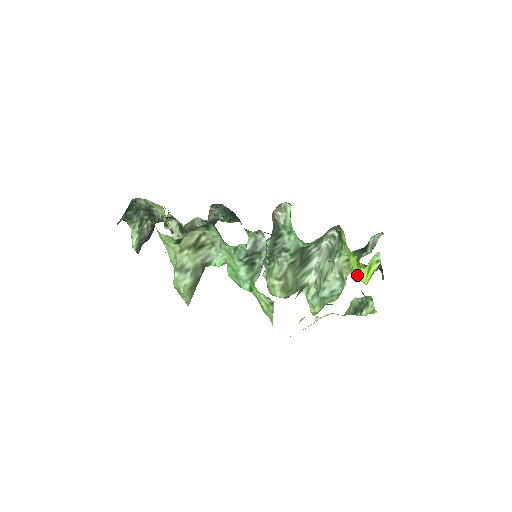
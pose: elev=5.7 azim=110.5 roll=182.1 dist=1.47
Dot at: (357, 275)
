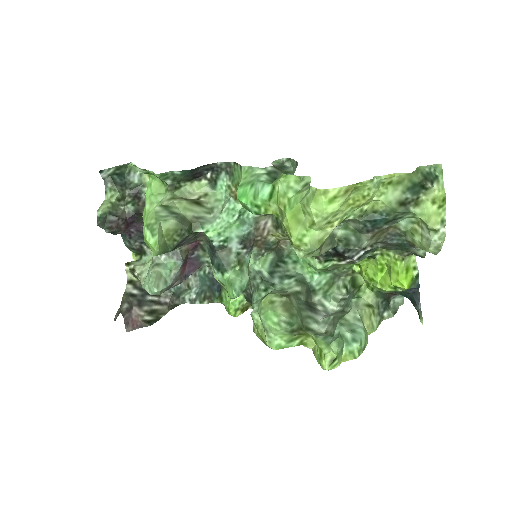
Dot at: (392, 281)
